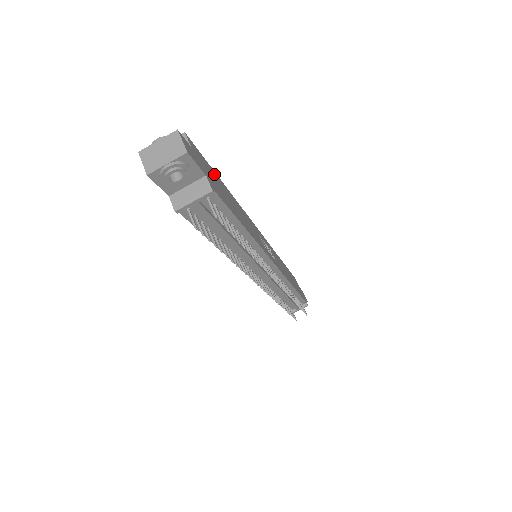
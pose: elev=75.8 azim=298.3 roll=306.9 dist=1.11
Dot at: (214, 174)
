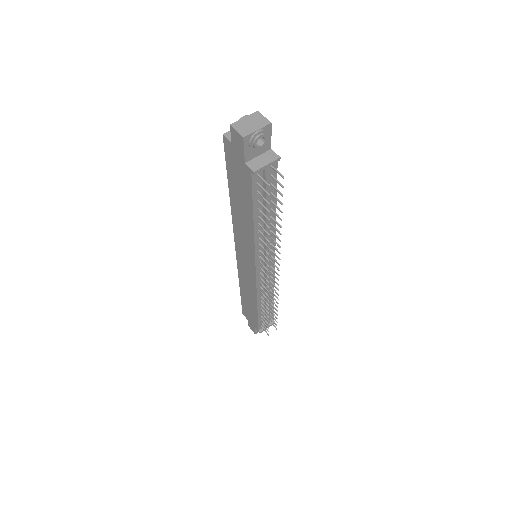
Dot at: occluded
